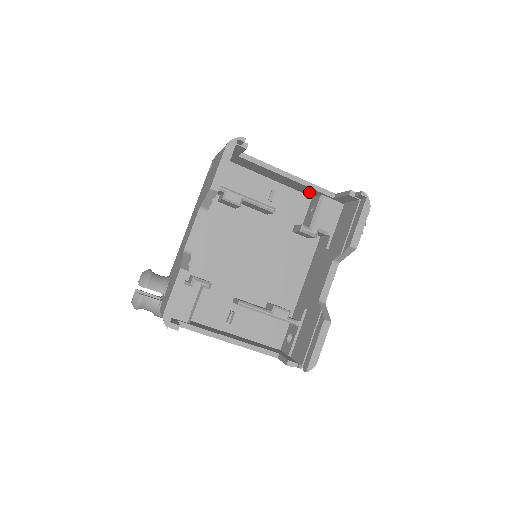
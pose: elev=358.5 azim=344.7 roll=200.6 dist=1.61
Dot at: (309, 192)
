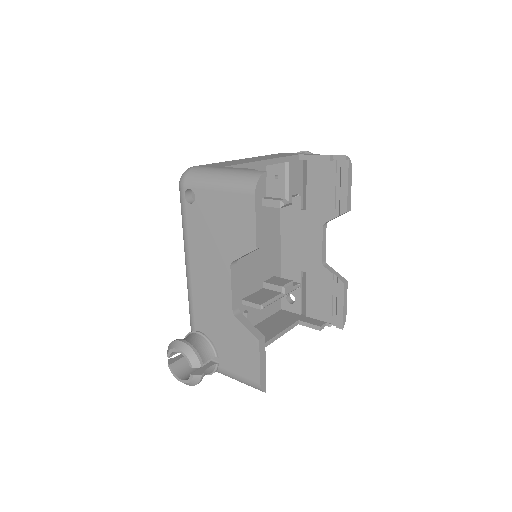
Dot at: occluded
